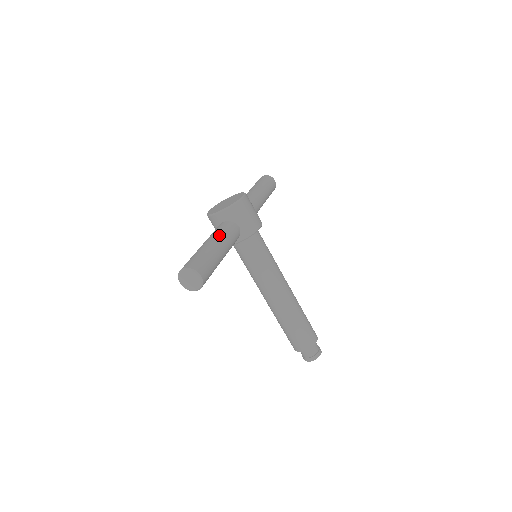
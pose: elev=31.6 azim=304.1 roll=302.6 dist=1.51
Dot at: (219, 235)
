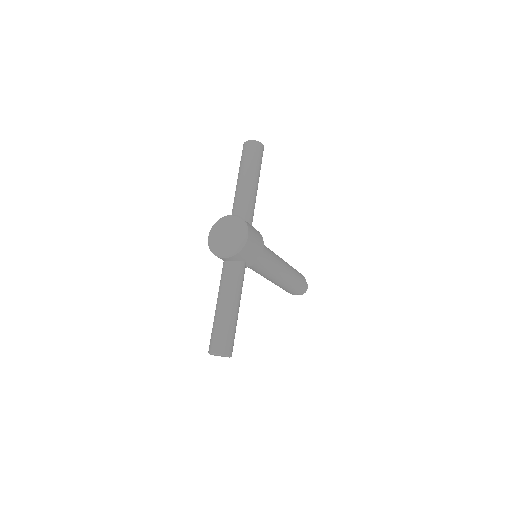
Dot at: (232, 291)
